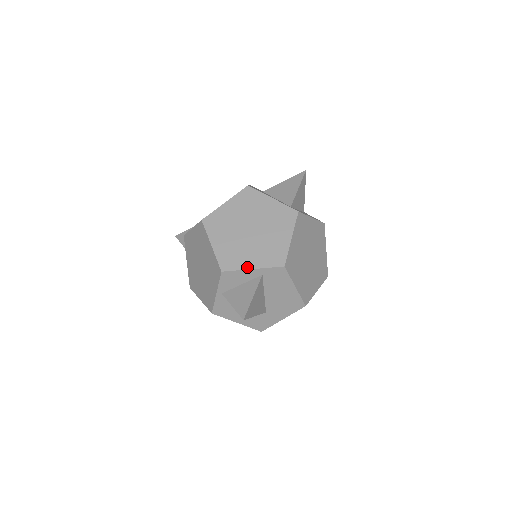
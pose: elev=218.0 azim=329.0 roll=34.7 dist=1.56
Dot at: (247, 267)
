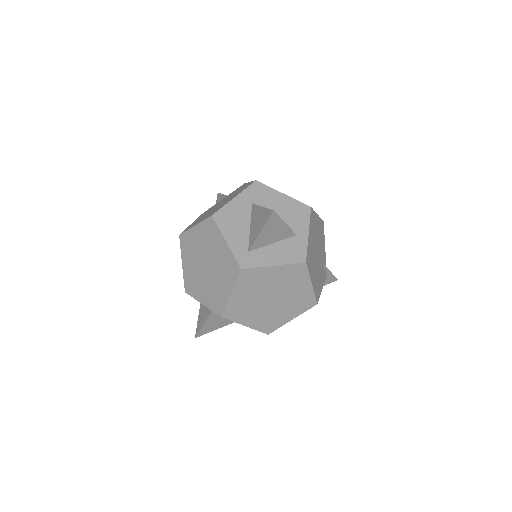
Dot at: (199, 300)
